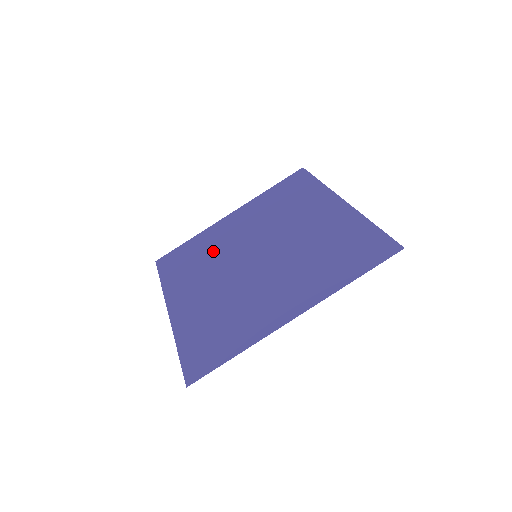
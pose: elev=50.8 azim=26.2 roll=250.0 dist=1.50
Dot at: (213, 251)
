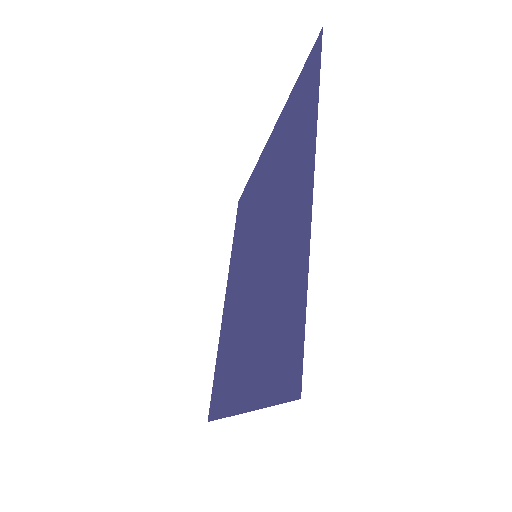
Dot at: (250, 215)
